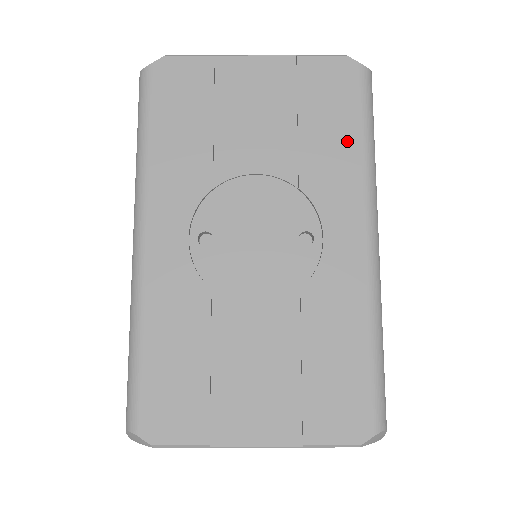
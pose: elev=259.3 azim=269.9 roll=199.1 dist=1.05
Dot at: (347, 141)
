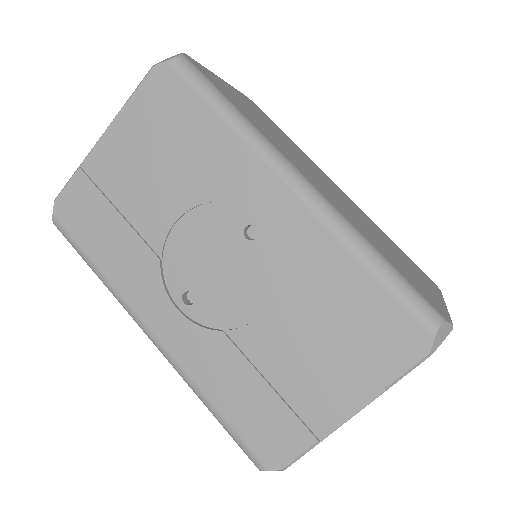
Dot at: (210, 131)
